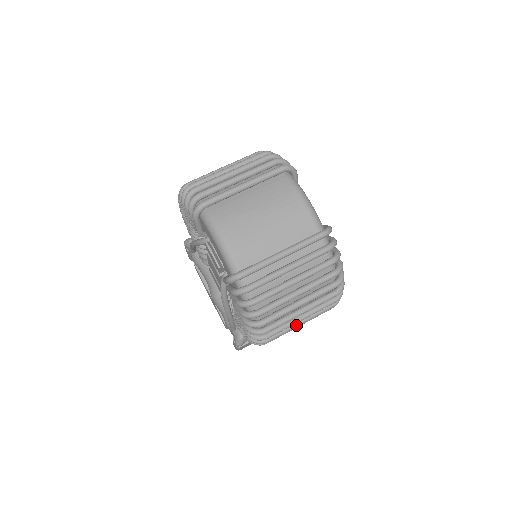
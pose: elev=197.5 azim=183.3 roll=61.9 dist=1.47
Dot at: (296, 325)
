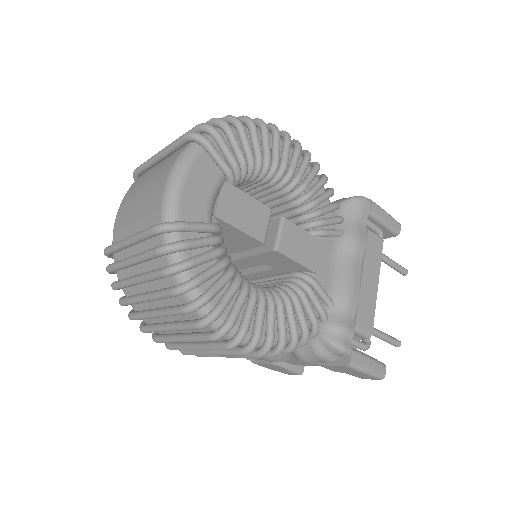
Dot at: (190, 347)
